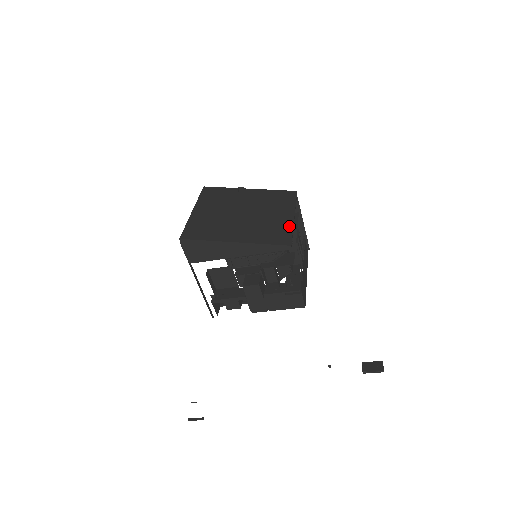
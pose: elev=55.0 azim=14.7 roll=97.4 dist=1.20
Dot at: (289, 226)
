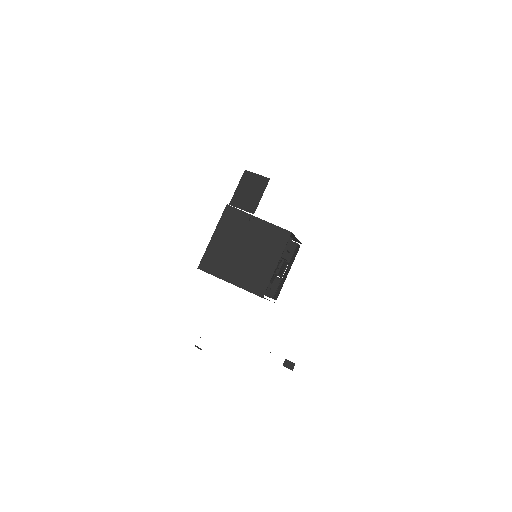
Dot at: (269, 276)
